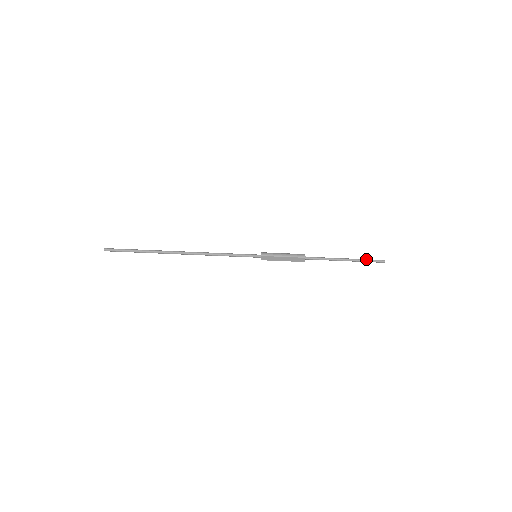
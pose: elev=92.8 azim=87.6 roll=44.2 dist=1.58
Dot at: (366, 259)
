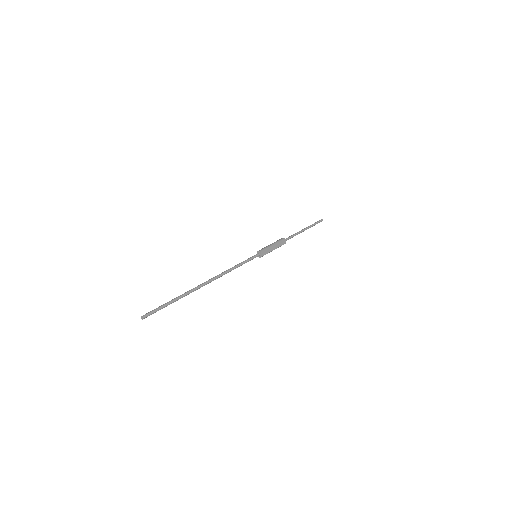
Dot at: occluded
